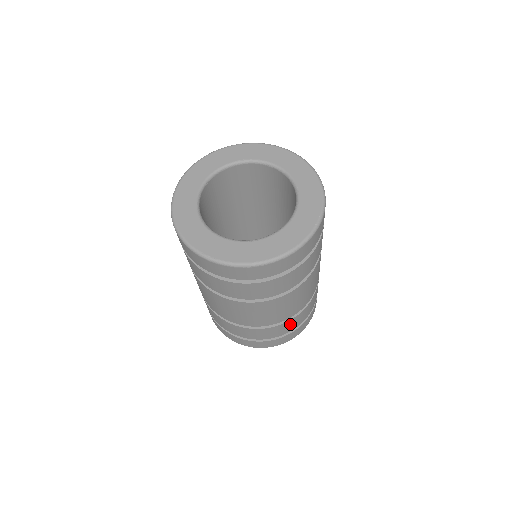
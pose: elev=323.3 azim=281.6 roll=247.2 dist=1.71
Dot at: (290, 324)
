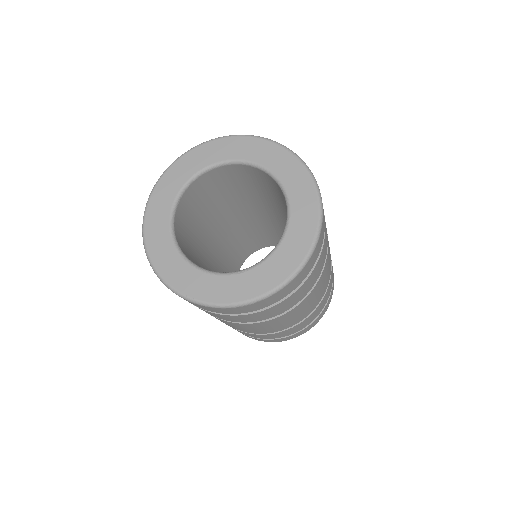
Dot at: (306, 321)
